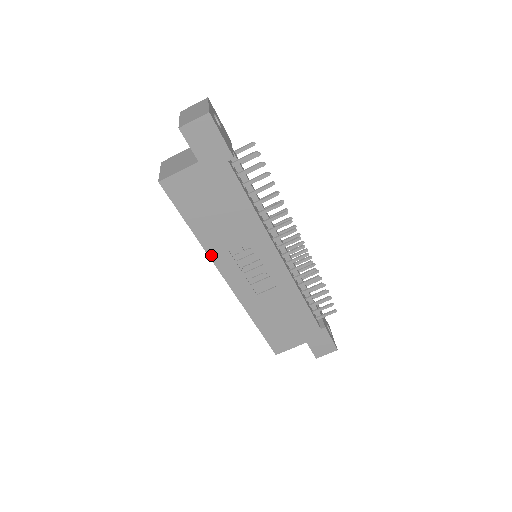
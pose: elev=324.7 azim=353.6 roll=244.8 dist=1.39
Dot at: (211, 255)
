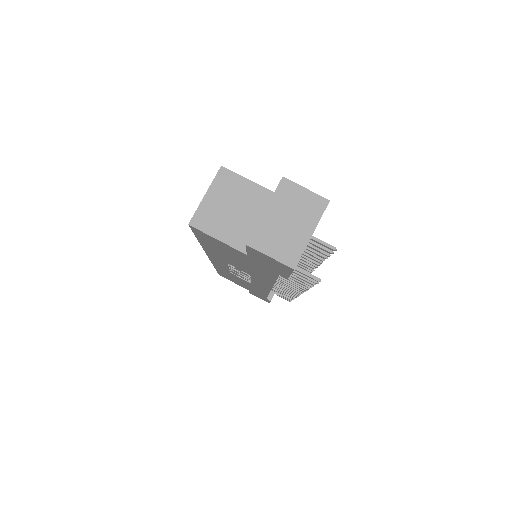
Dot at: (207, 252)
